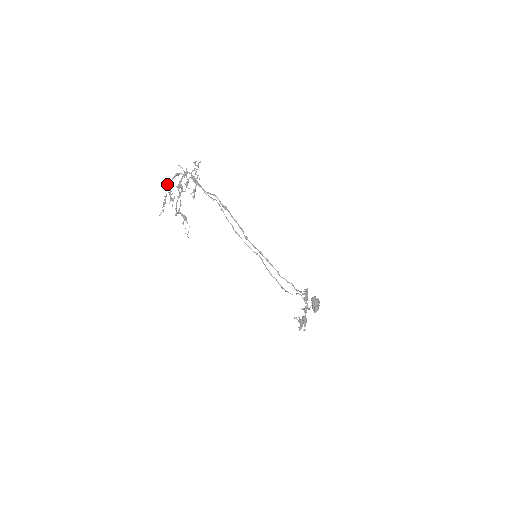
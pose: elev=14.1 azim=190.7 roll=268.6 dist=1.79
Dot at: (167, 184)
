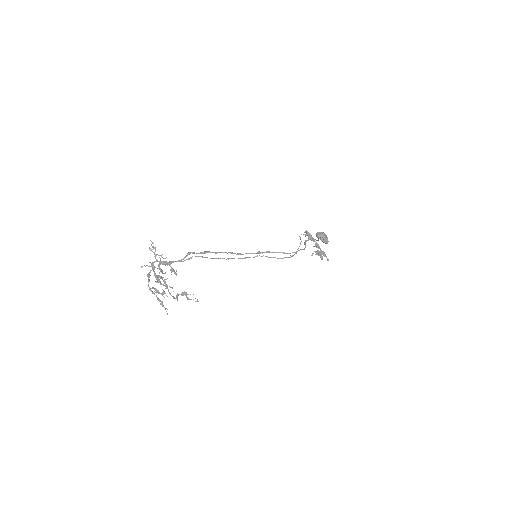
Dot at: occluded
